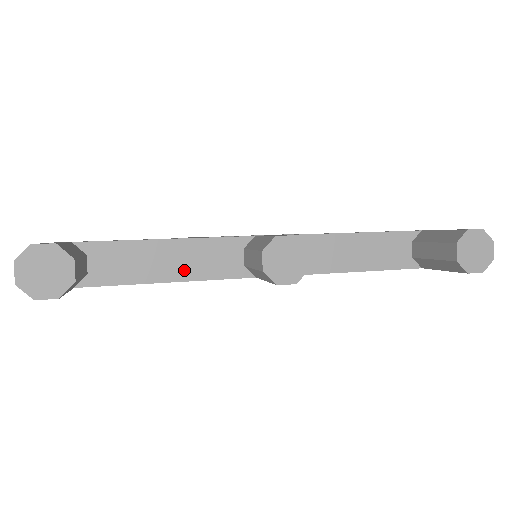
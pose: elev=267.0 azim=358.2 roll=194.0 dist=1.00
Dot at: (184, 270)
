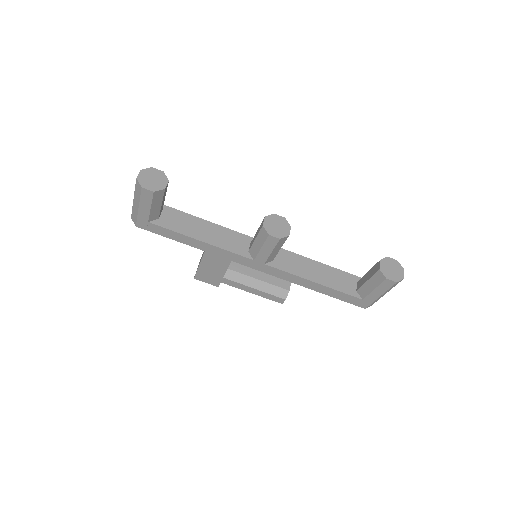
Dot at: (212, 239)
